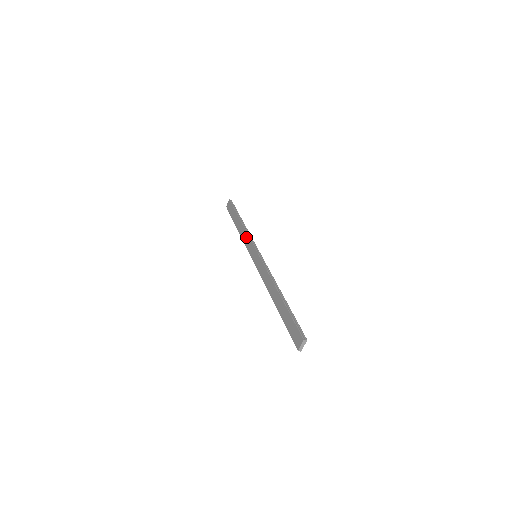
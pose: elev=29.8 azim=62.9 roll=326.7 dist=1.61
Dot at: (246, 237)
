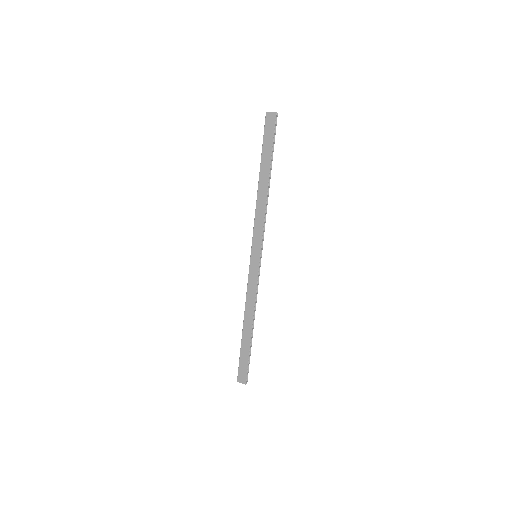
Dot at: (261, 219)
